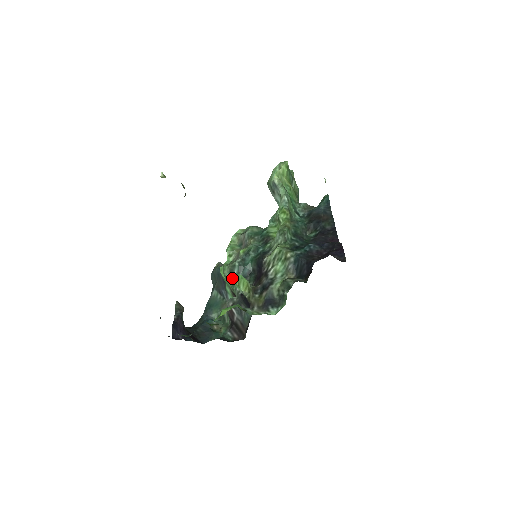
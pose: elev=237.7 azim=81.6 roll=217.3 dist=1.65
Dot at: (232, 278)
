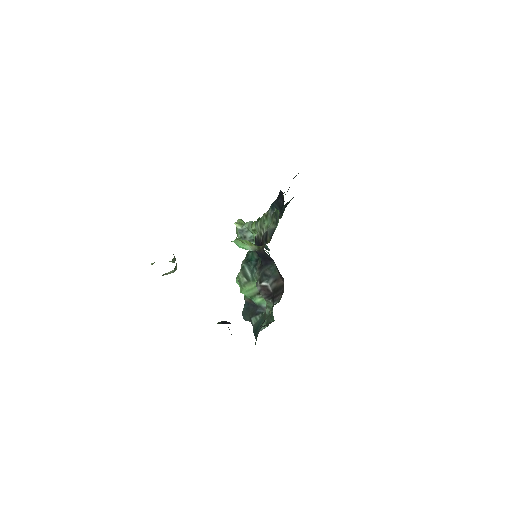
Dot at: (248, 277)
